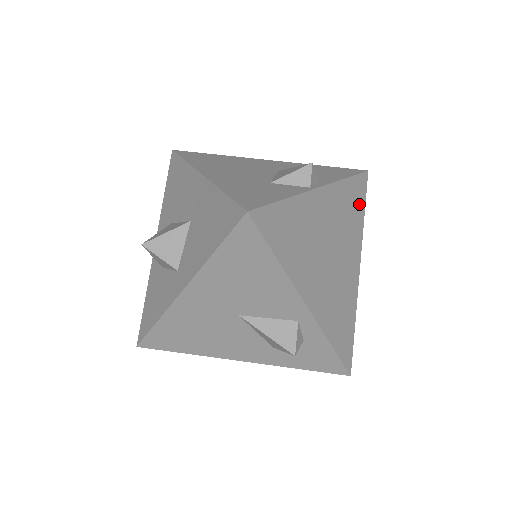
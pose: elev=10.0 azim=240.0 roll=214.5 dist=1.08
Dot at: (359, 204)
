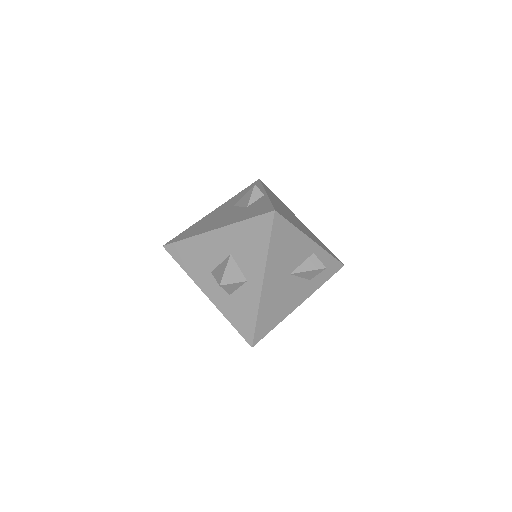
Dot at: (273, 194)
